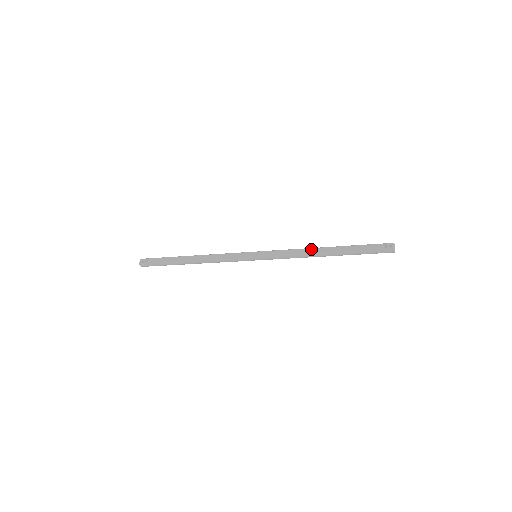
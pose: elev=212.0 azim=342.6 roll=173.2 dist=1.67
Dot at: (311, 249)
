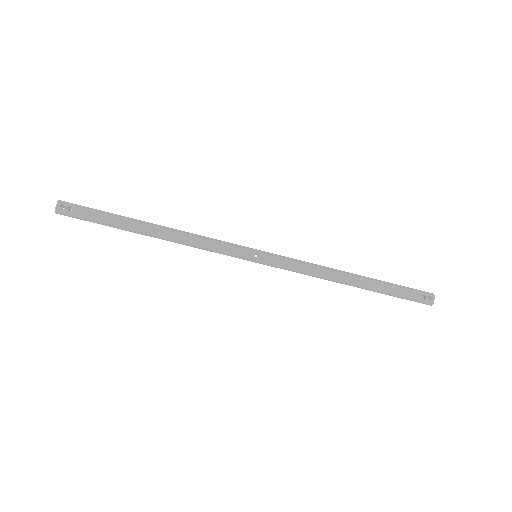
Dot at: (336, 272)
